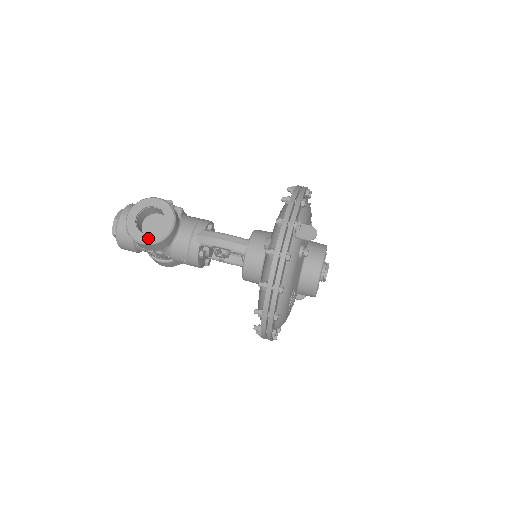
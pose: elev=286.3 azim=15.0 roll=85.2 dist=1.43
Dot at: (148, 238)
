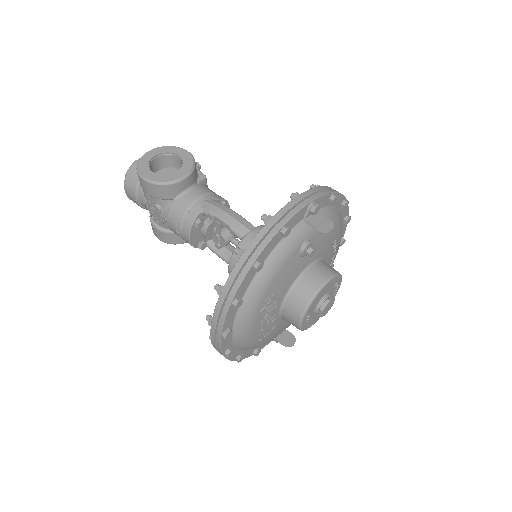
Dot at: (153, 176)
